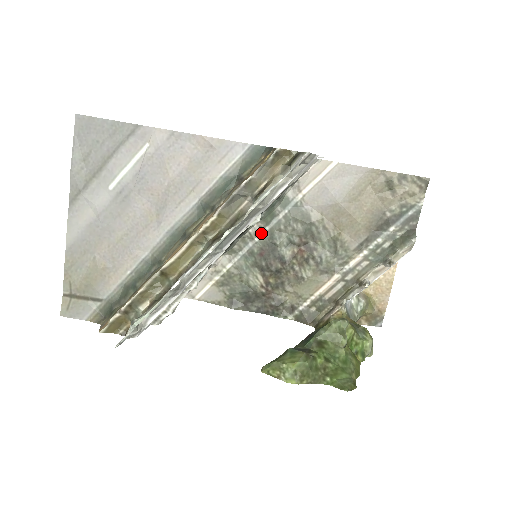
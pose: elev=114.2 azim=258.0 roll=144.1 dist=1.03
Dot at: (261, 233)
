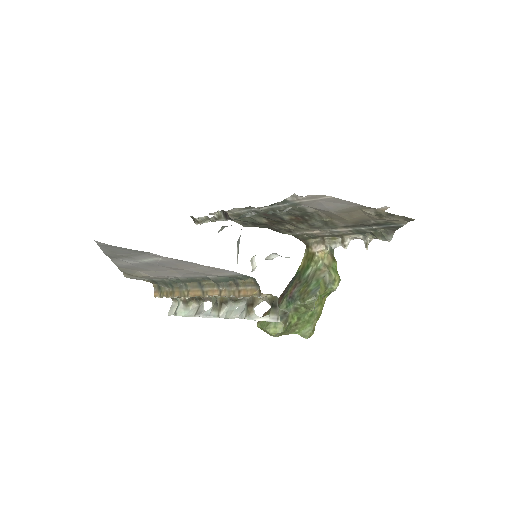
Dot at: (264, 207)
